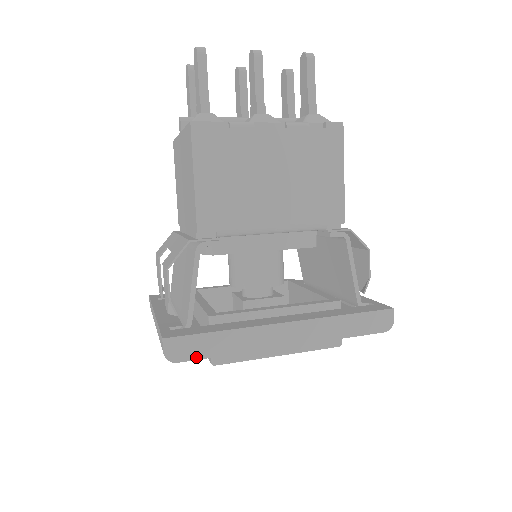
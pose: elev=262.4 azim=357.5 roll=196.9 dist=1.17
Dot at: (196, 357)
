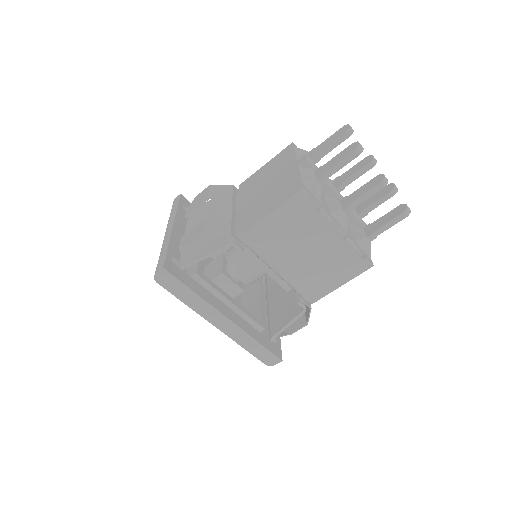
Dot at: (169, 289)
